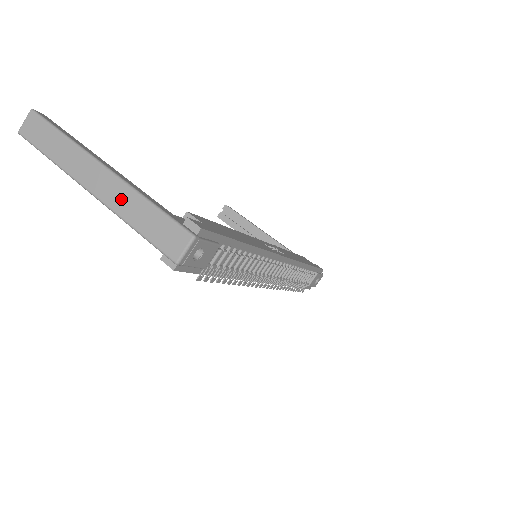
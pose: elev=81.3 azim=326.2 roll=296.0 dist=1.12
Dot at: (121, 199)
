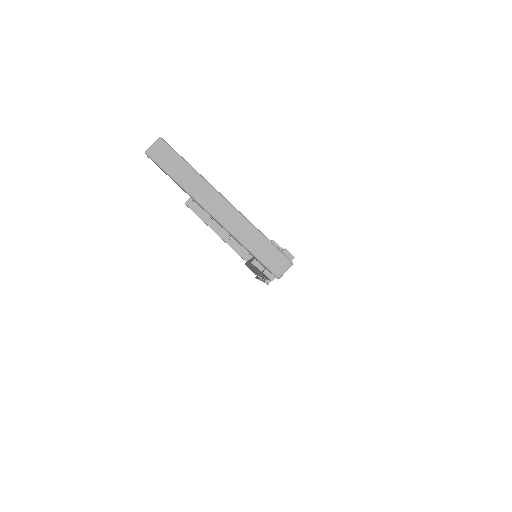
Dot at: (240, 227)
